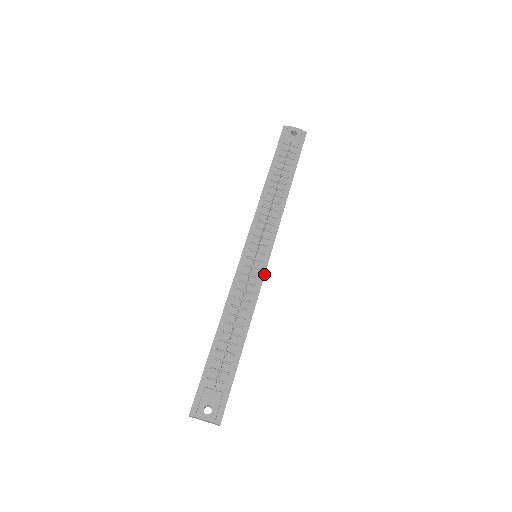
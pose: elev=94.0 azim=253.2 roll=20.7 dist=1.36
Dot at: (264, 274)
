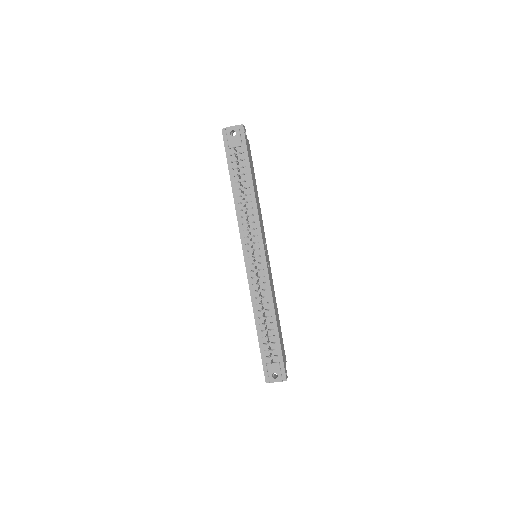
Dot at: (267, 271)
